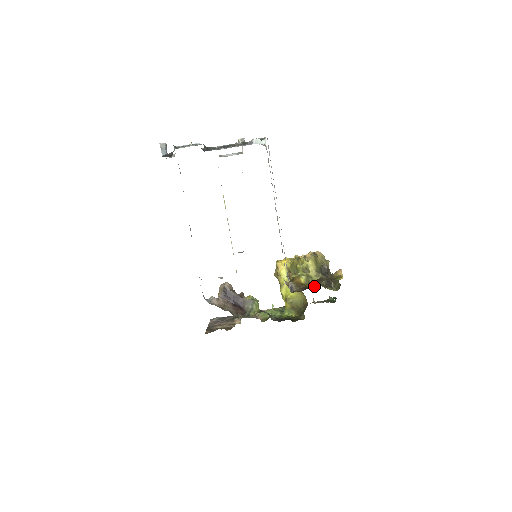
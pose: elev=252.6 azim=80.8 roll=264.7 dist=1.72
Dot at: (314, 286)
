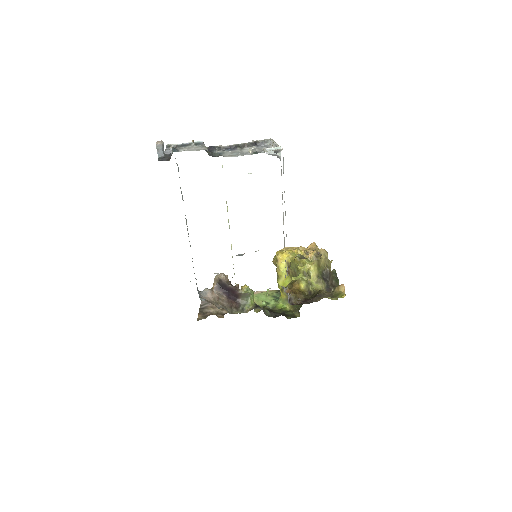
Dot at: (314, 301)
